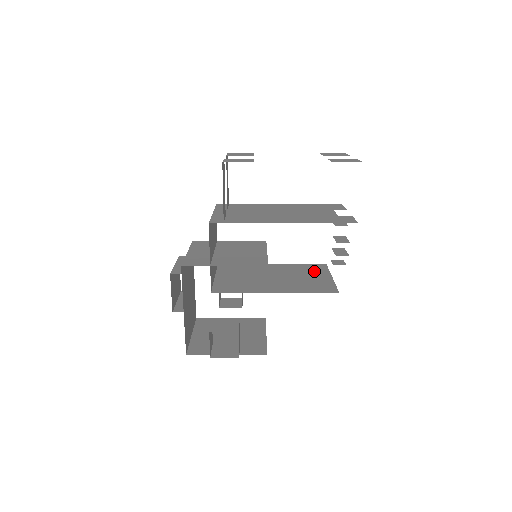
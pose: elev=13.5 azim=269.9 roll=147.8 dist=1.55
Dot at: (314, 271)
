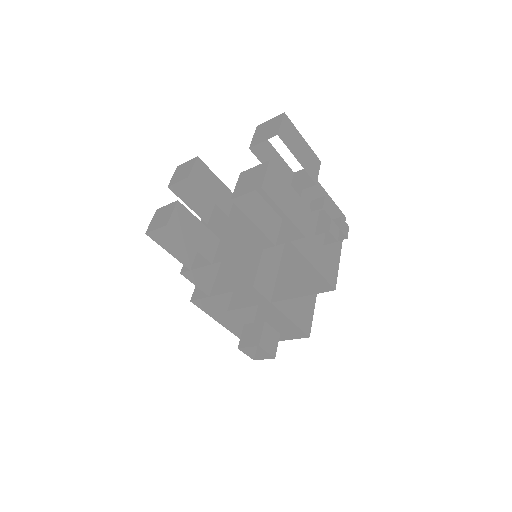
Dot at: occluded
